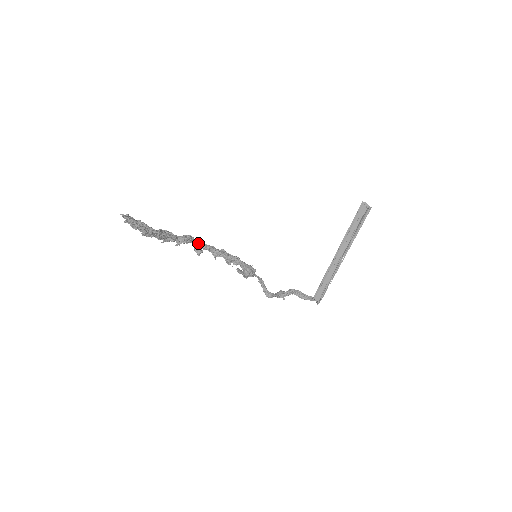
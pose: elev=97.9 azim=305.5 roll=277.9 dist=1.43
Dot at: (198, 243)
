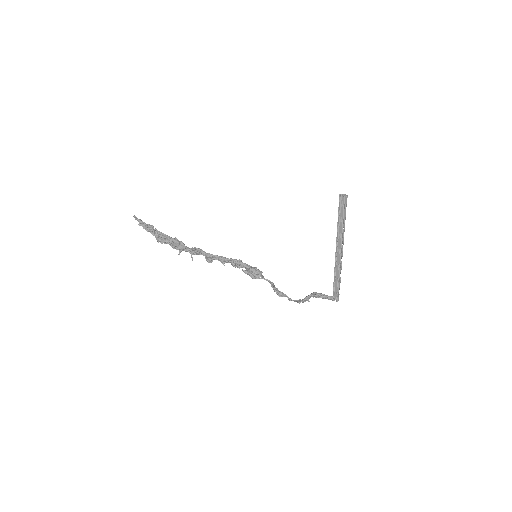
Dot at: (207, 253)
